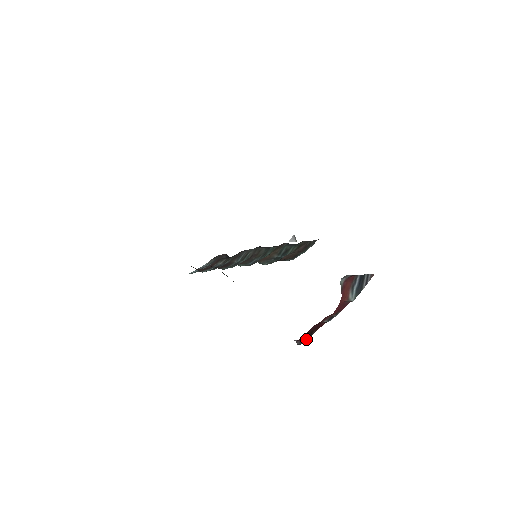
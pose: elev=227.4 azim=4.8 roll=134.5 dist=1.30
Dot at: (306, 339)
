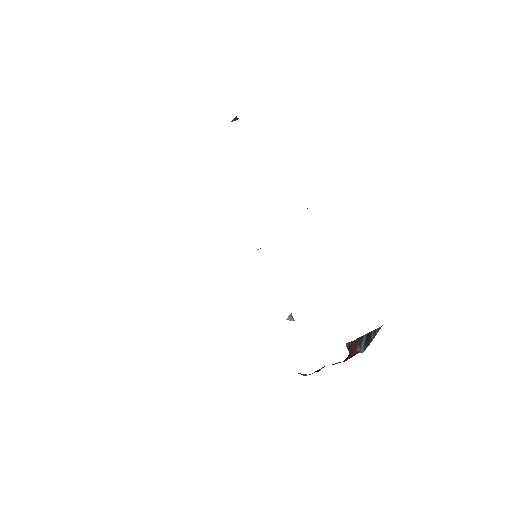
Dot at: occluded
